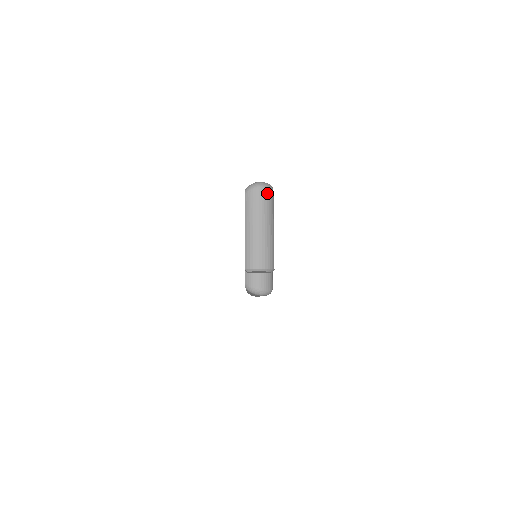
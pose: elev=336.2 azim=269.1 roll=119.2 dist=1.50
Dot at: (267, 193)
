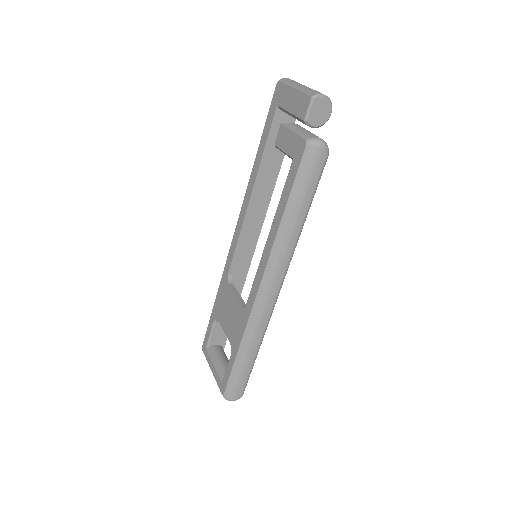
Dot at: occluded
